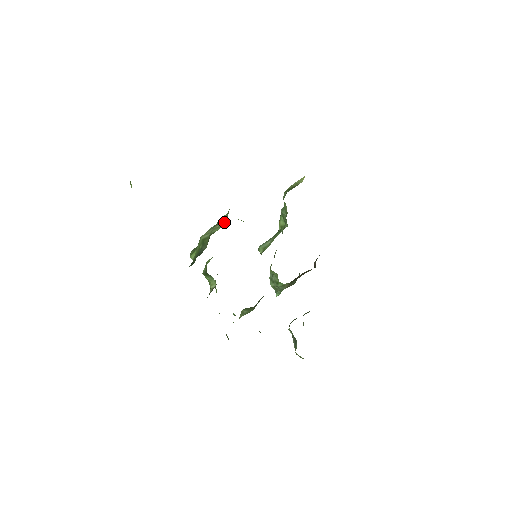
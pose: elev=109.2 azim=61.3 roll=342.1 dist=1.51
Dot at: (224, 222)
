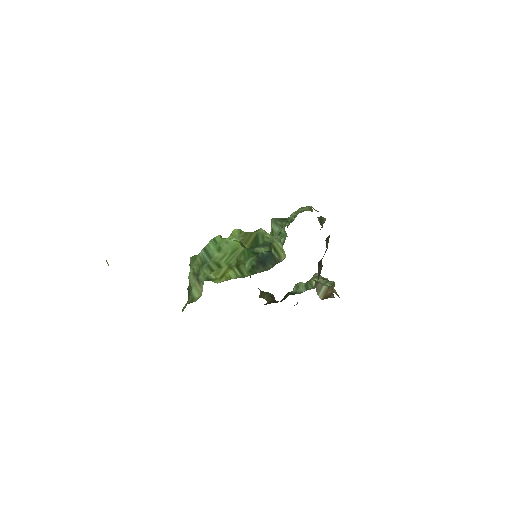
Dot at: (200, 289)
